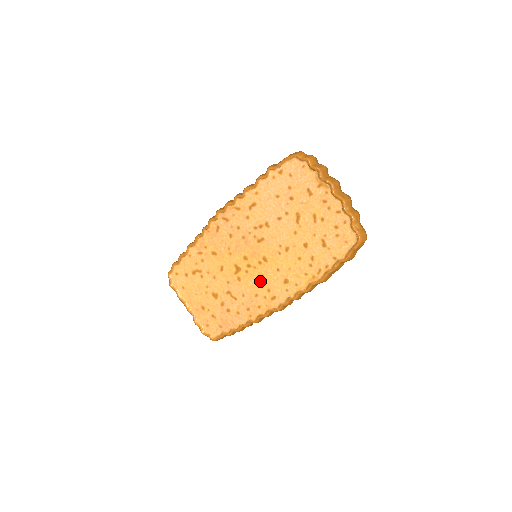
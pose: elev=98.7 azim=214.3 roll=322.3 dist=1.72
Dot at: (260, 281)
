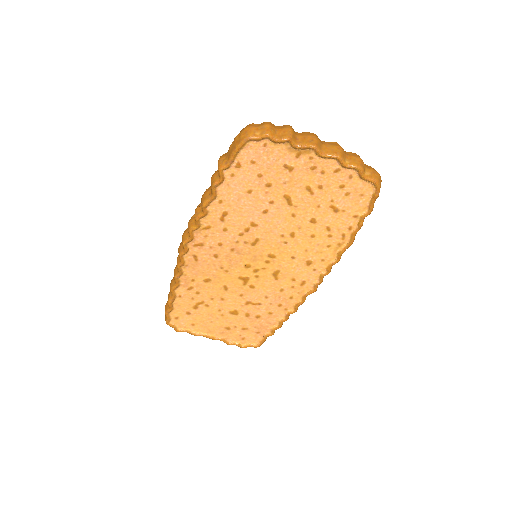
Dot at: (278, 277)
